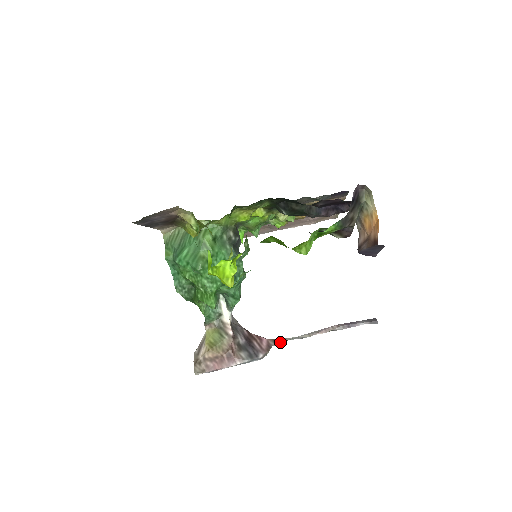
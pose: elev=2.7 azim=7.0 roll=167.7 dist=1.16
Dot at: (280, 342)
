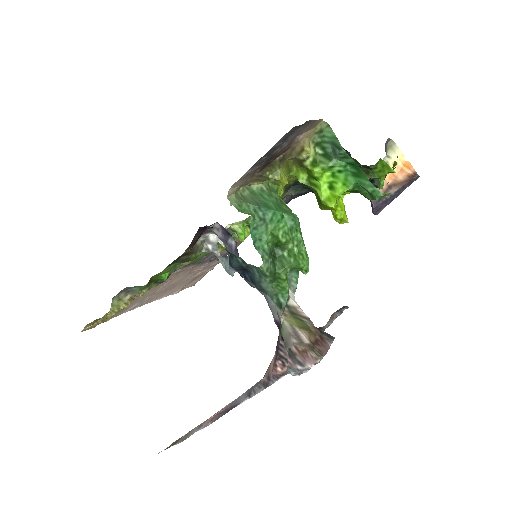
Dot at: (323, 330)
